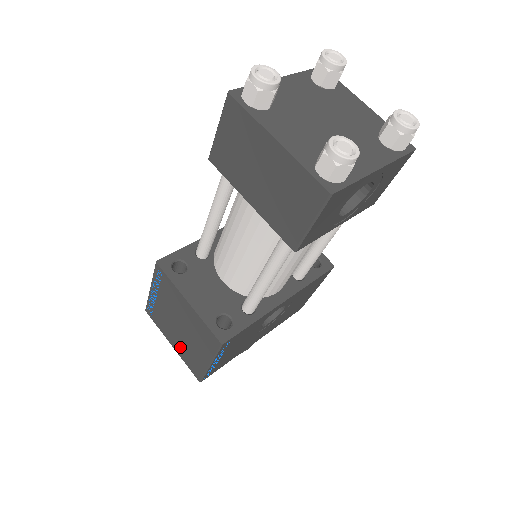
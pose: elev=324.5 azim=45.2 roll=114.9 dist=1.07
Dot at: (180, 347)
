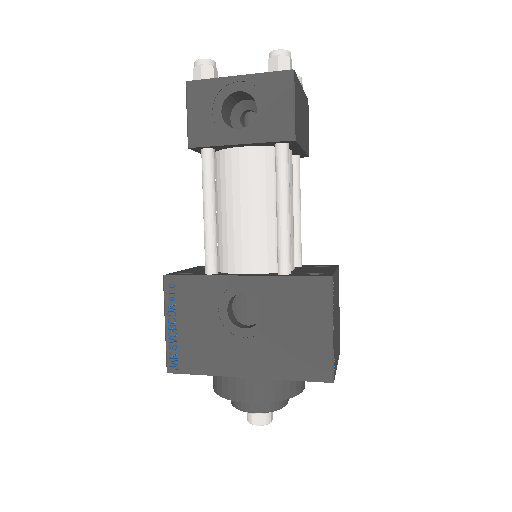
Dot at: occluded
